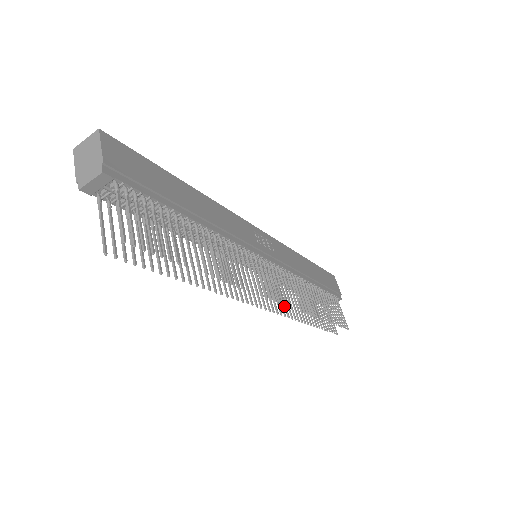
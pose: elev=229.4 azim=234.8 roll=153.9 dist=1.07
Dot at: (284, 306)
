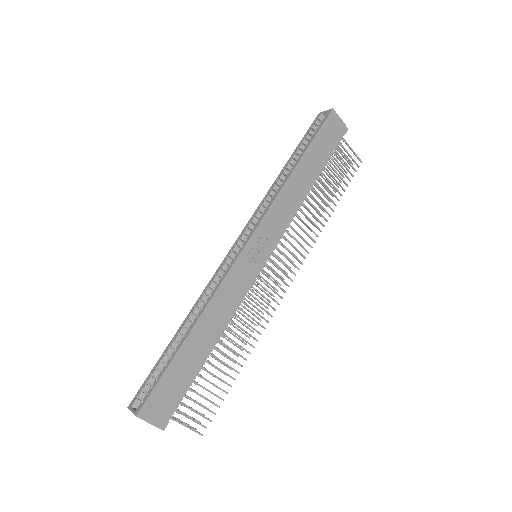
Dot at: occluded
